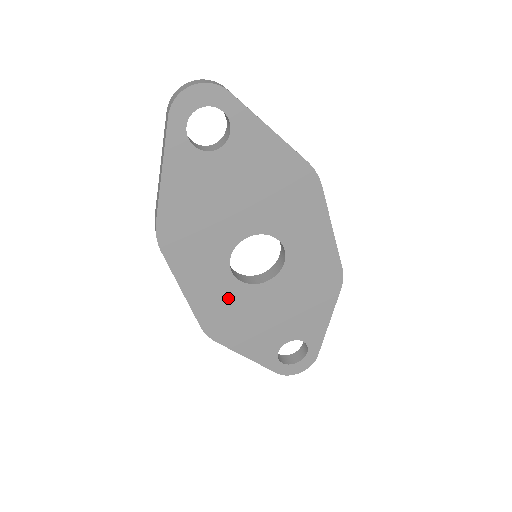
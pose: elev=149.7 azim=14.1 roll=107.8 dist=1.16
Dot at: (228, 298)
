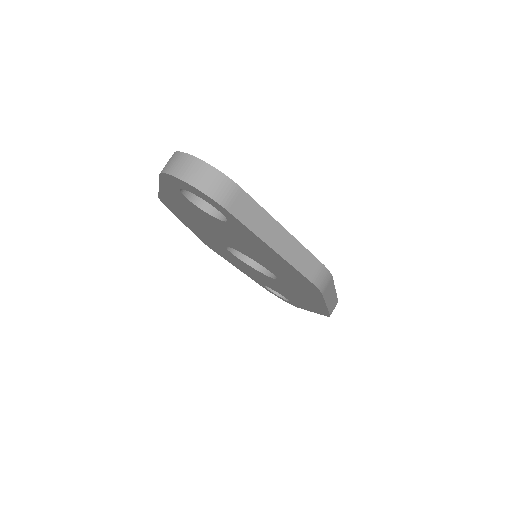
Dot at: occluded
